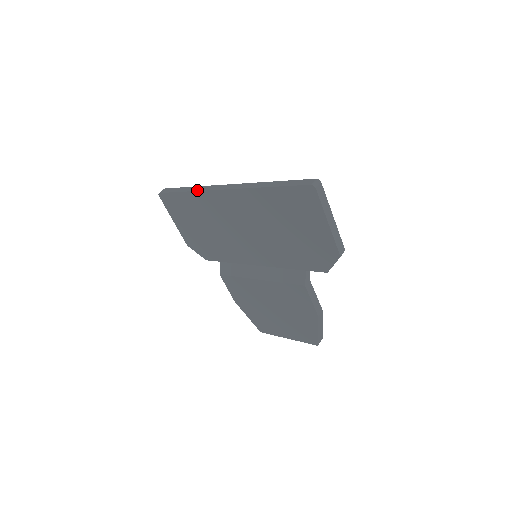
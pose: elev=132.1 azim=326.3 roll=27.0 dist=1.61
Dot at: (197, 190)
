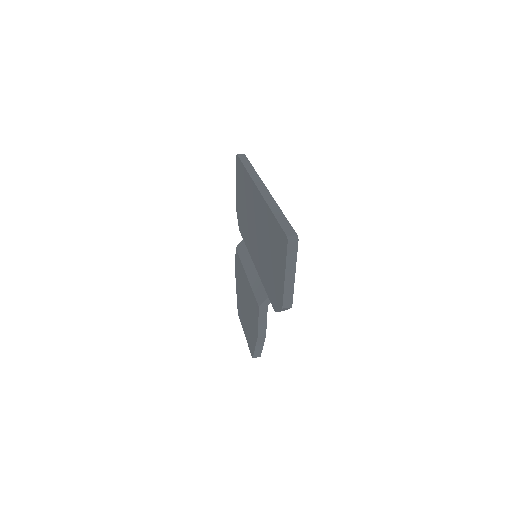
Dot at: (250, 173)
